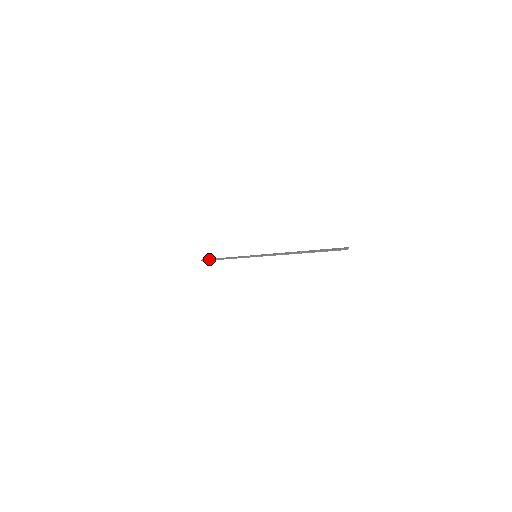
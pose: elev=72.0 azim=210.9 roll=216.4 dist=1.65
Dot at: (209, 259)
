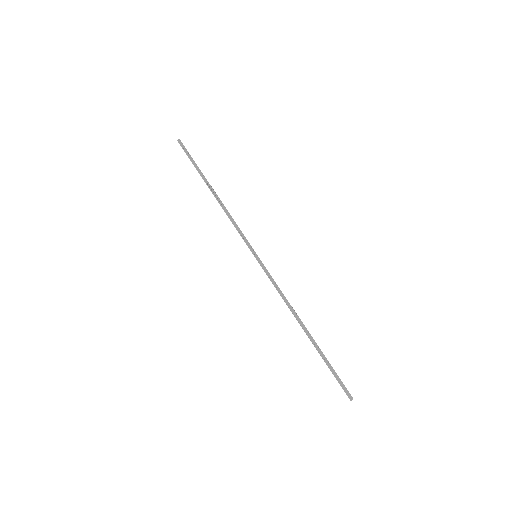
Dot at: (191, 158)
